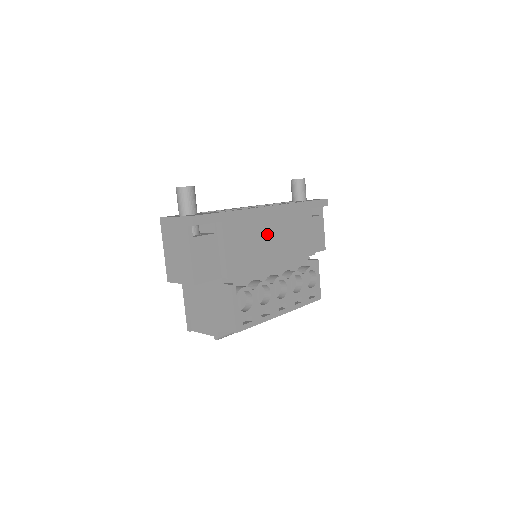
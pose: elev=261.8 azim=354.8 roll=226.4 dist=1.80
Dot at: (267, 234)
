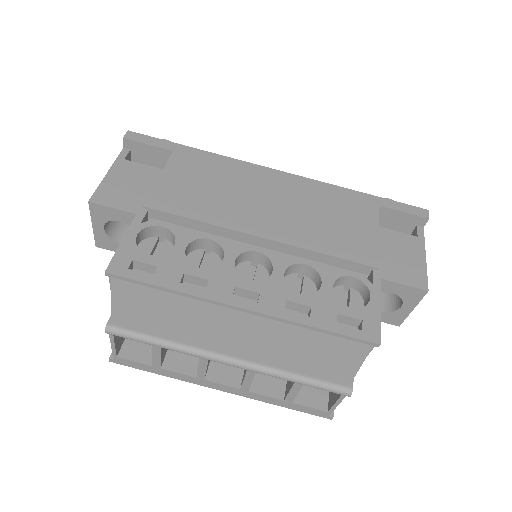
Dot at: (257, 195)
